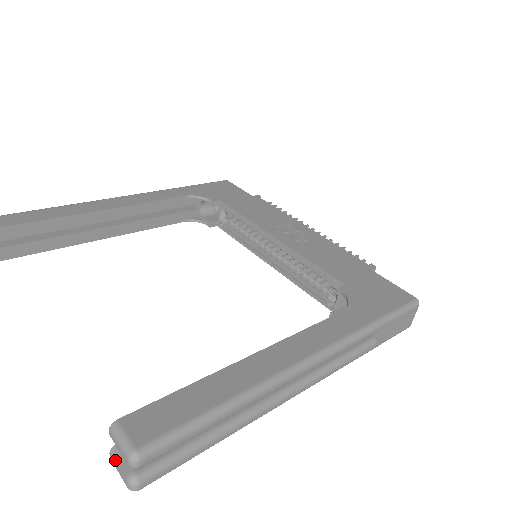
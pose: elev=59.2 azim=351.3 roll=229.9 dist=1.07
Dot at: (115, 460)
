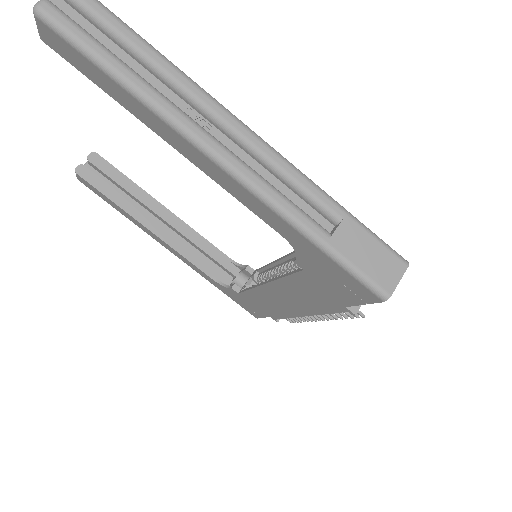
Dot at: occluded
